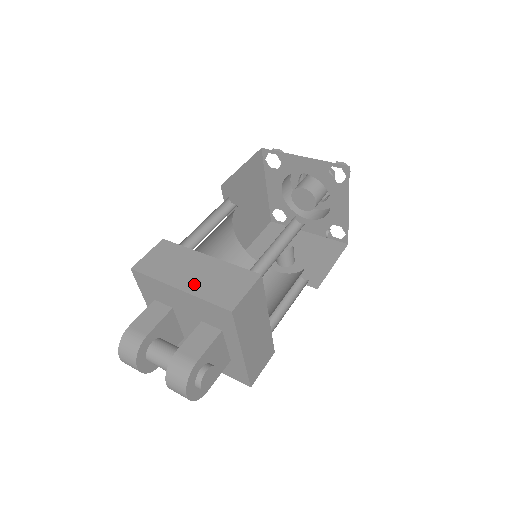
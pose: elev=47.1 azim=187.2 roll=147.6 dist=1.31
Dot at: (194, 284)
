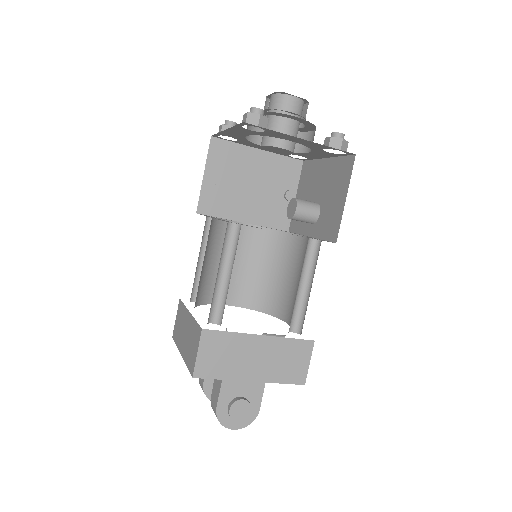
Dot at: (184, 348)
